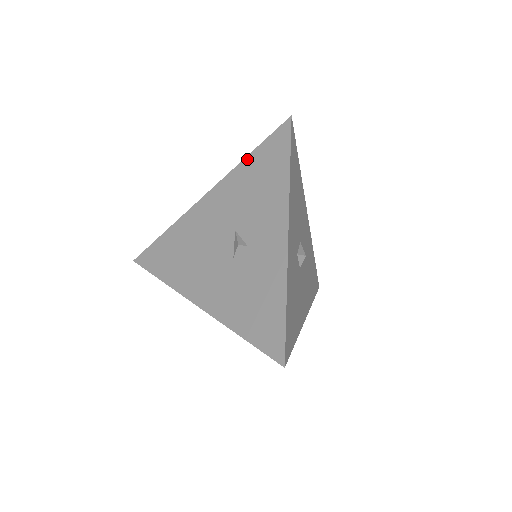
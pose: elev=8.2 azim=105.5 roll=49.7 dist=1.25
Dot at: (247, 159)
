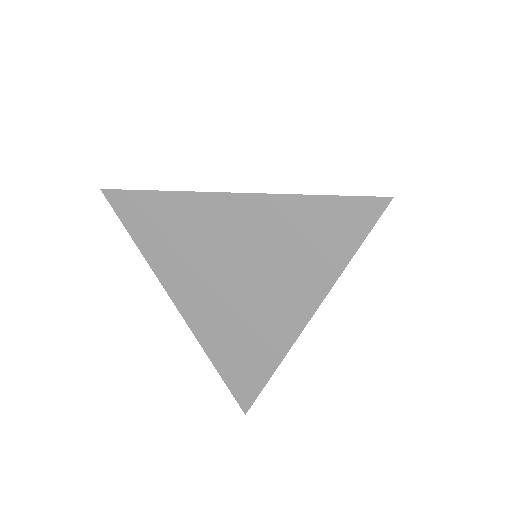
Dot at: occluded
